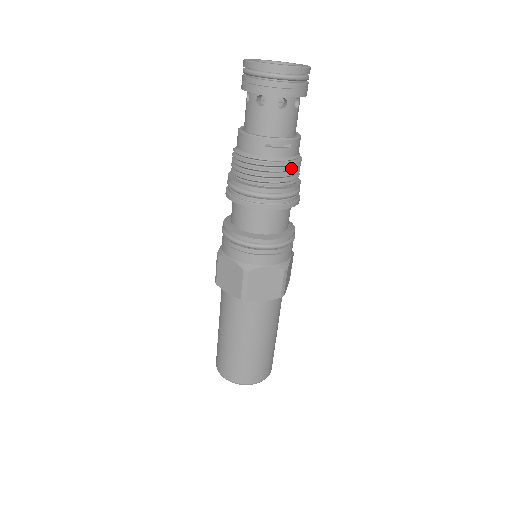
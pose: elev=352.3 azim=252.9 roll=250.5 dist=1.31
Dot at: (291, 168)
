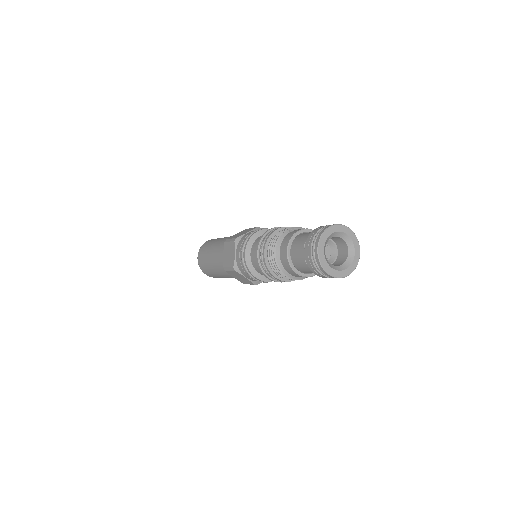
Dot at: occluded
